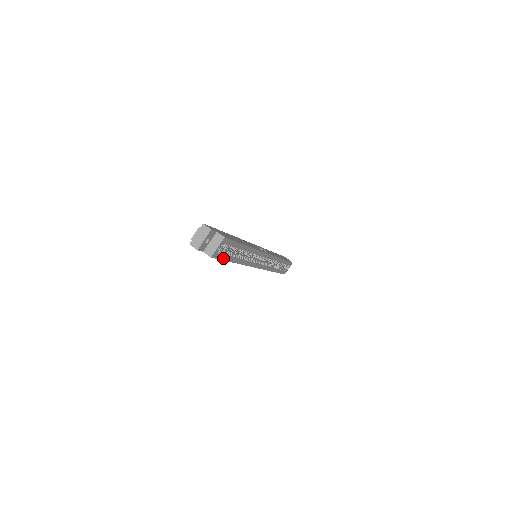
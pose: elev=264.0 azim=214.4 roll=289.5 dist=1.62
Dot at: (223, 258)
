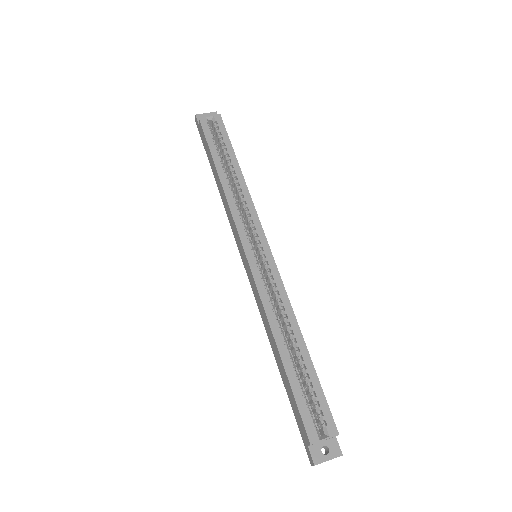
Dot at: (208, 140)
